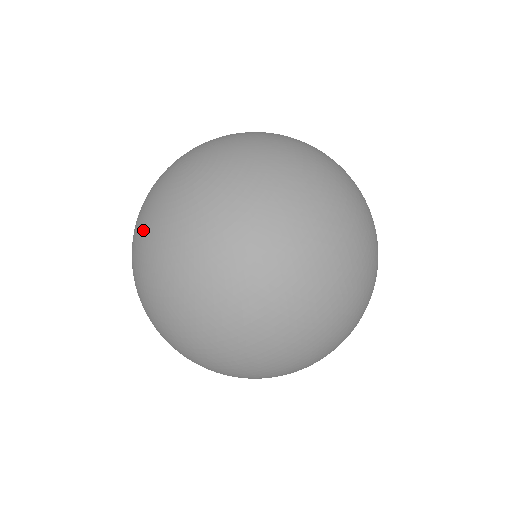
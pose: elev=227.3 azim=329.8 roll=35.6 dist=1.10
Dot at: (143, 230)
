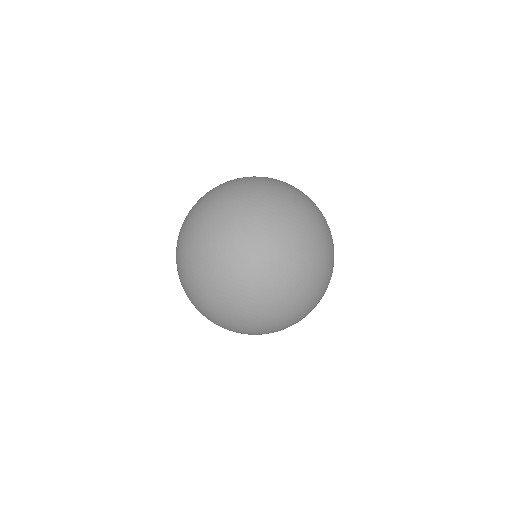
Dot at: (254, 180)
